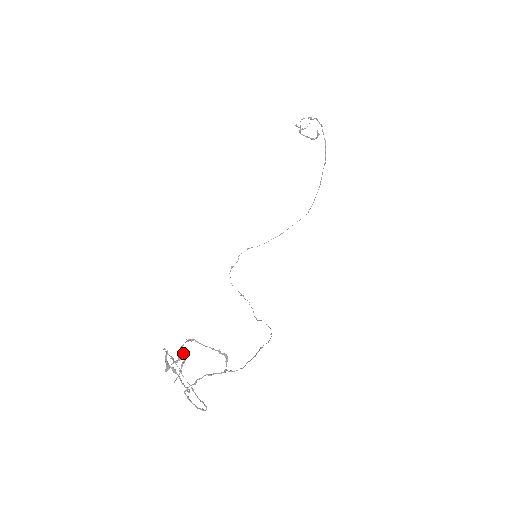
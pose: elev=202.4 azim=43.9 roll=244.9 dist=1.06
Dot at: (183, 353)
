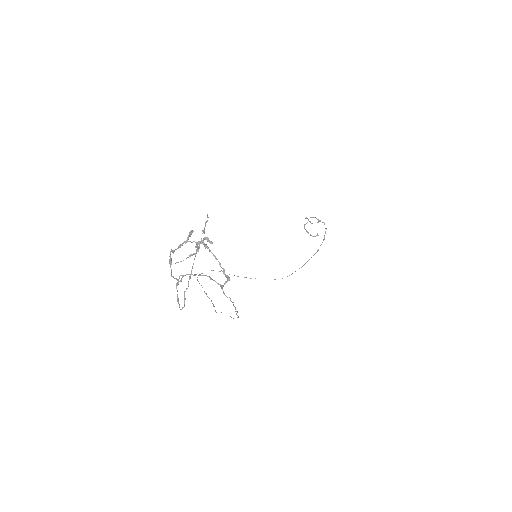
Dot at: (208, 240)
